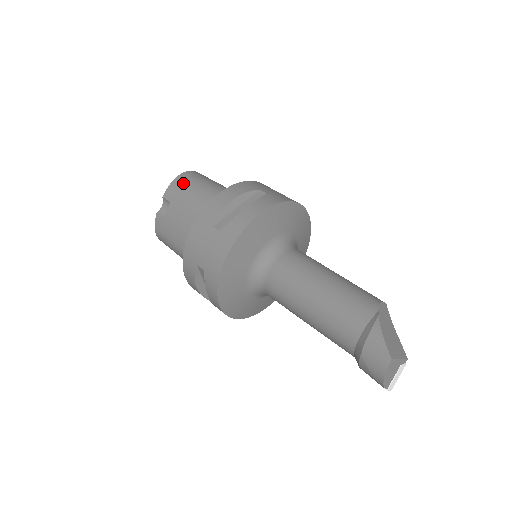
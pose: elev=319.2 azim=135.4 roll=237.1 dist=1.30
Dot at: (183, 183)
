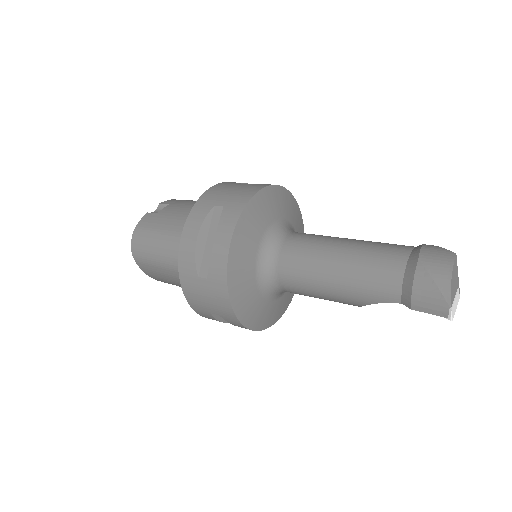
Dot at: occluded
